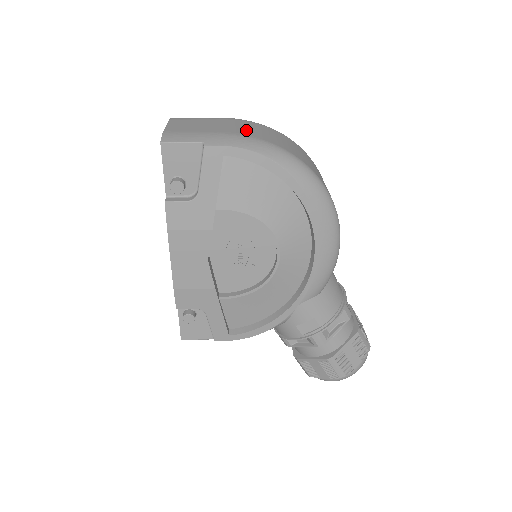
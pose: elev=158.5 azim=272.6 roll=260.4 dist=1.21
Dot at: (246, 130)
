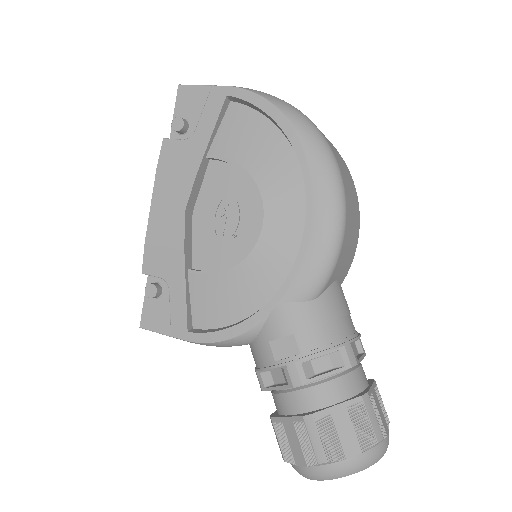
Dot at: occluded
